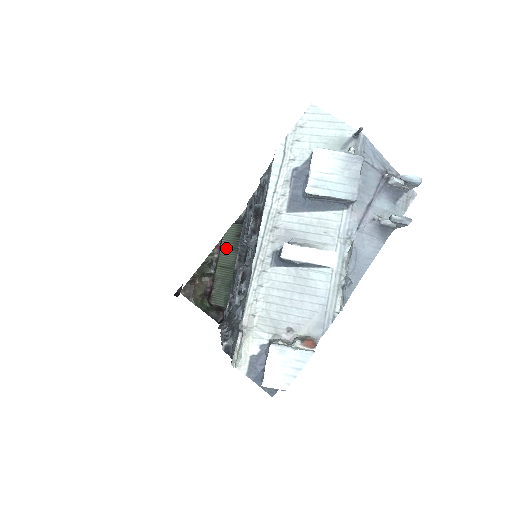
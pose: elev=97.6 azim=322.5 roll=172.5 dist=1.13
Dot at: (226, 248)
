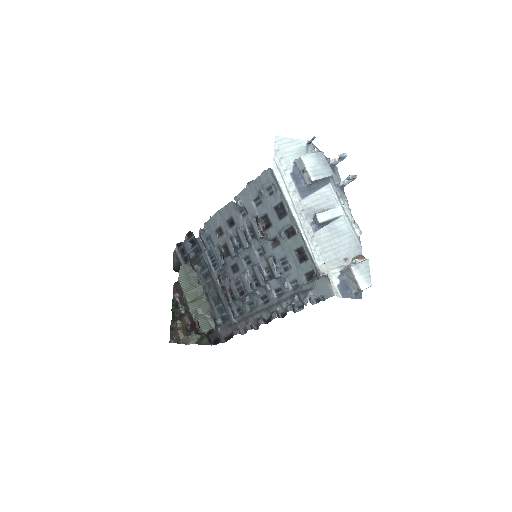
Dot at: (186, 286)
